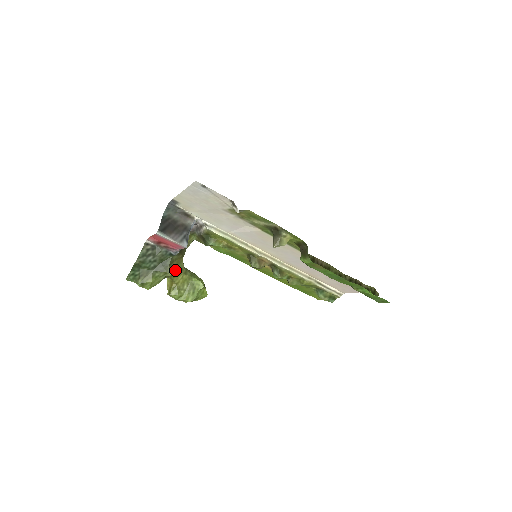
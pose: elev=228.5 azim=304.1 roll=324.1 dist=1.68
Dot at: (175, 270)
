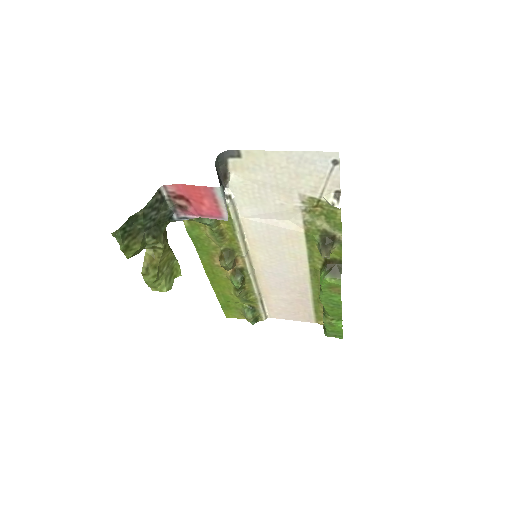
Dot at: (166, 242)
